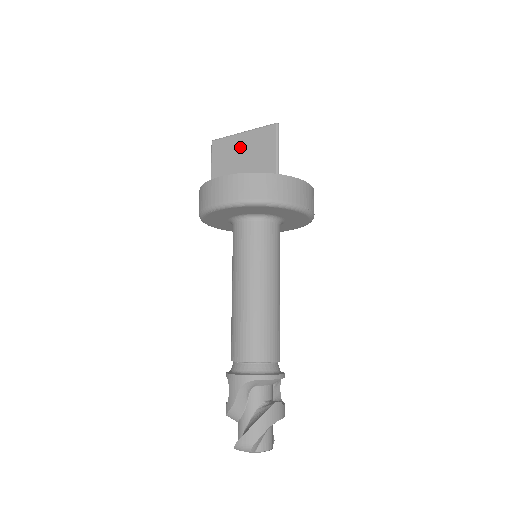
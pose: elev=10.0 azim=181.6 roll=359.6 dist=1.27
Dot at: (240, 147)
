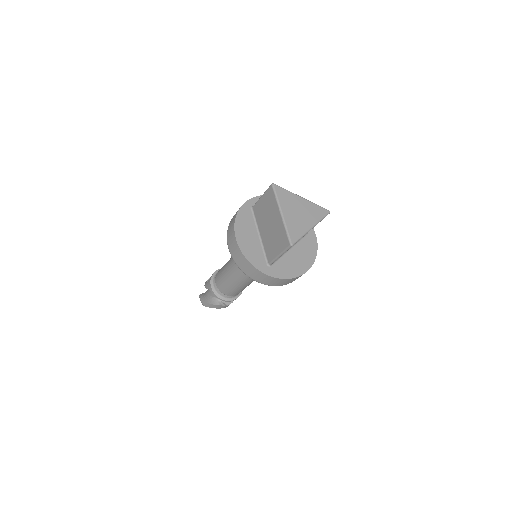
Dot at: (274, 218)
